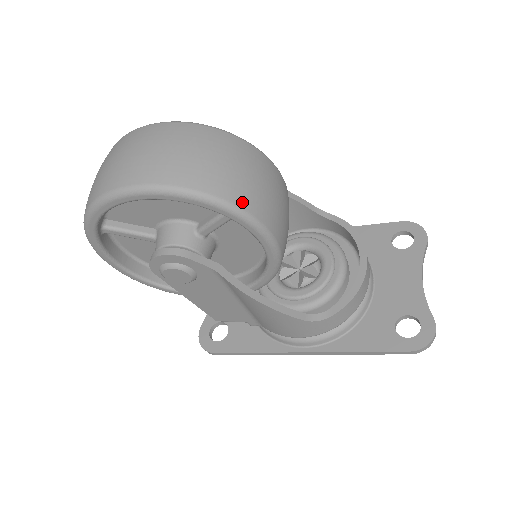
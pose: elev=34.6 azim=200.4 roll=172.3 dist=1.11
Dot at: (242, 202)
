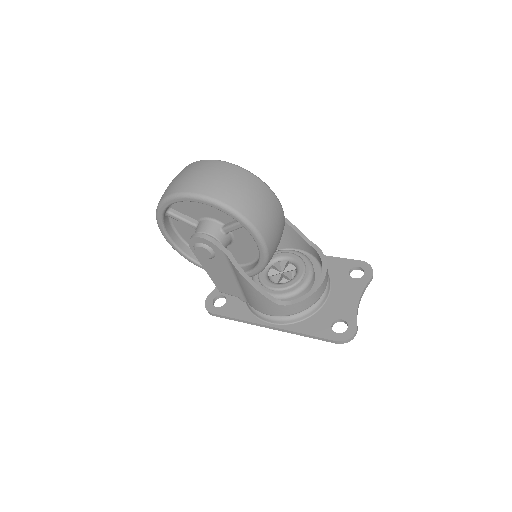
Dot at: (252, 218)
